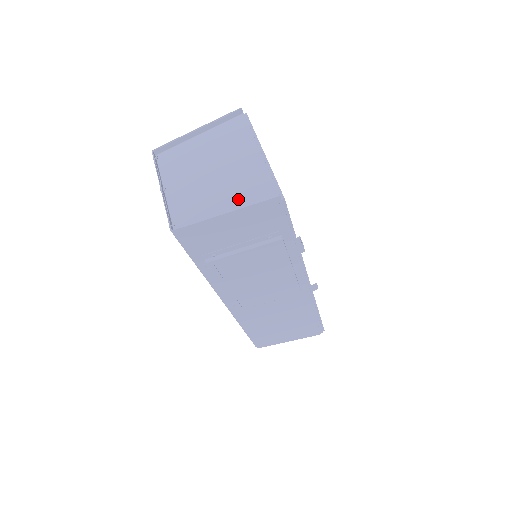
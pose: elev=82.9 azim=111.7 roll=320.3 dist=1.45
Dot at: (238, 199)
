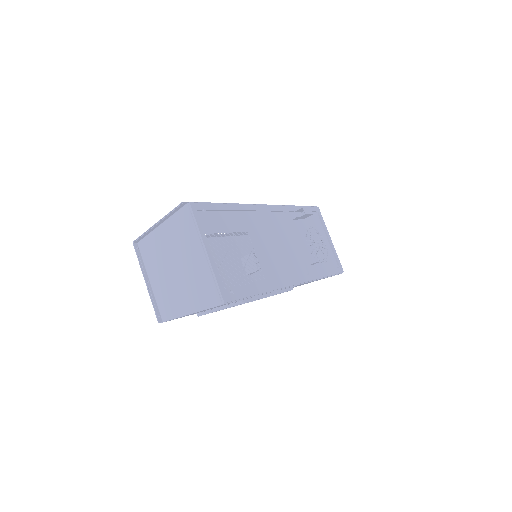
Dot at: (195, 298)
